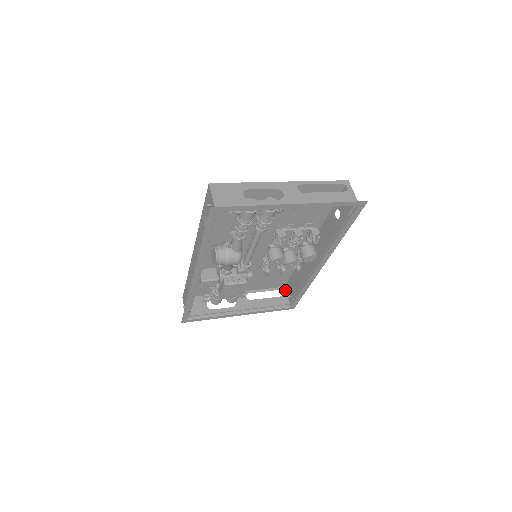
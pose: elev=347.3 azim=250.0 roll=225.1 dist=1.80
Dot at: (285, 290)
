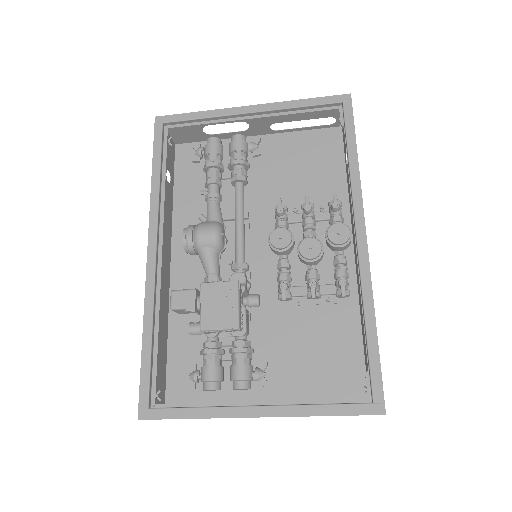
Dot at: occluded
